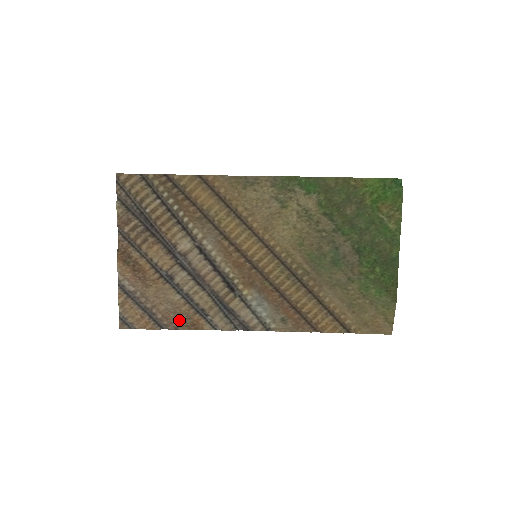
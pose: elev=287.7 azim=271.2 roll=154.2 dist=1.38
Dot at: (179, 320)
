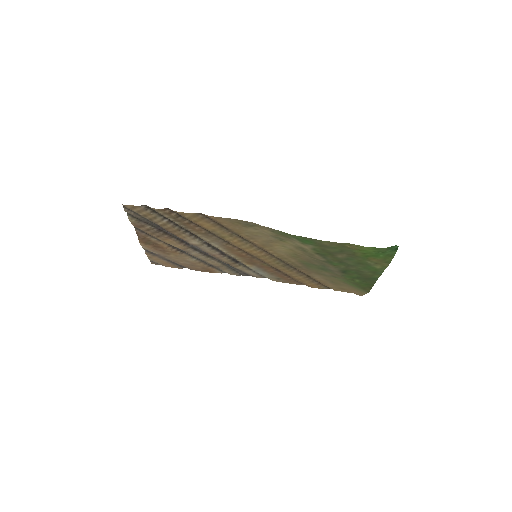
Dot at: (196, 268)
